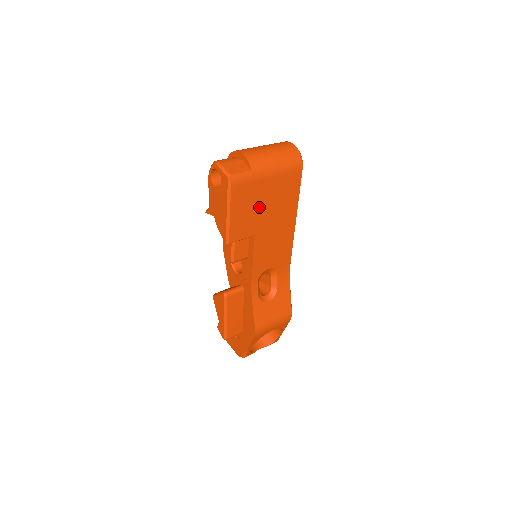
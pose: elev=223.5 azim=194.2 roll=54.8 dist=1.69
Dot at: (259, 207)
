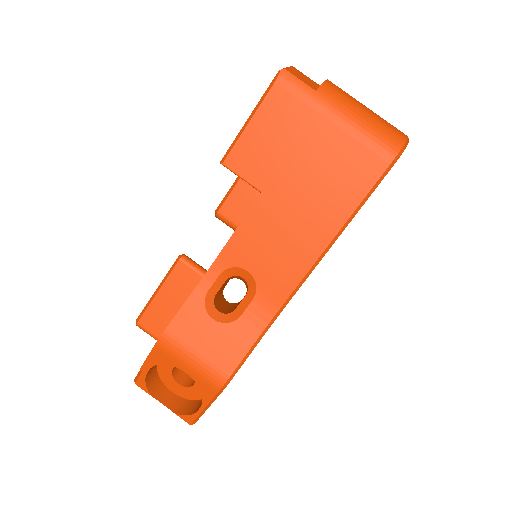
Dot at: (293, 155)
